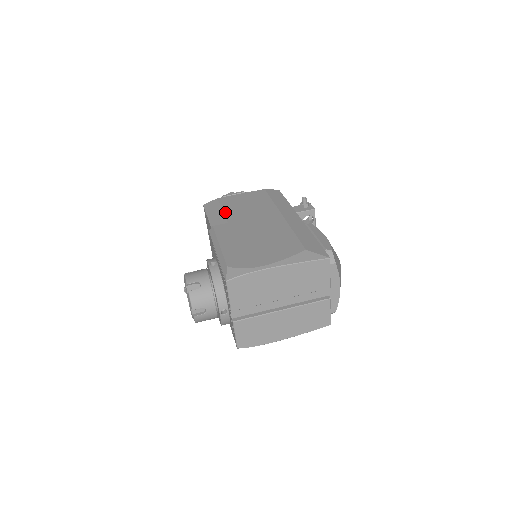
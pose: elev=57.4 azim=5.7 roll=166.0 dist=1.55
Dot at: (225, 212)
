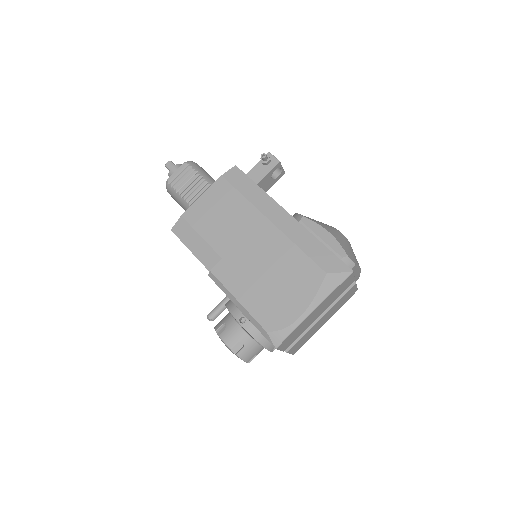
Dot at: (207, 240)
